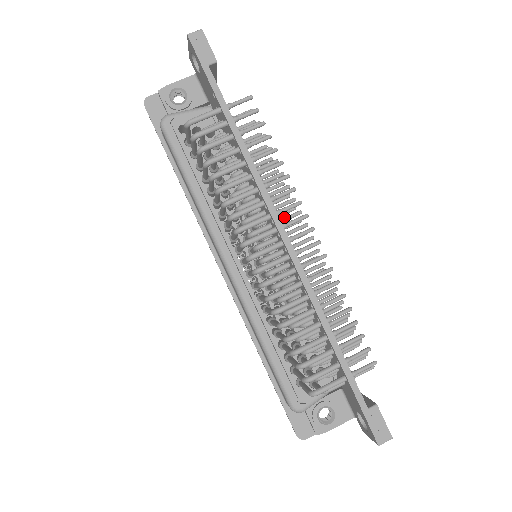
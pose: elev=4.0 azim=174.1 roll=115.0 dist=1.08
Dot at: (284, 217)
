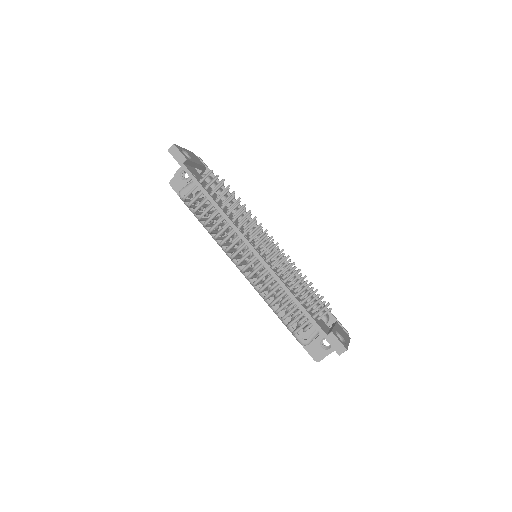
Dot at: (253, 233)
